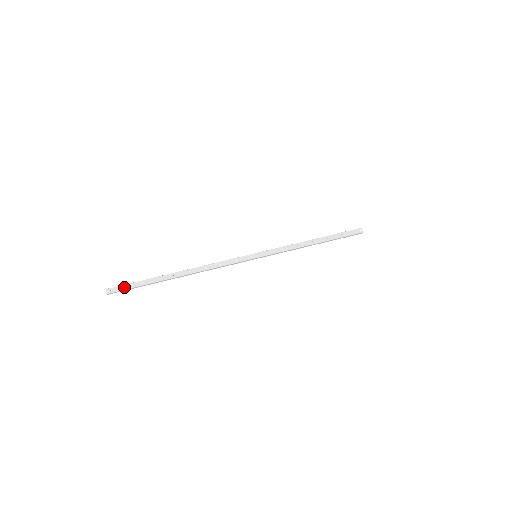
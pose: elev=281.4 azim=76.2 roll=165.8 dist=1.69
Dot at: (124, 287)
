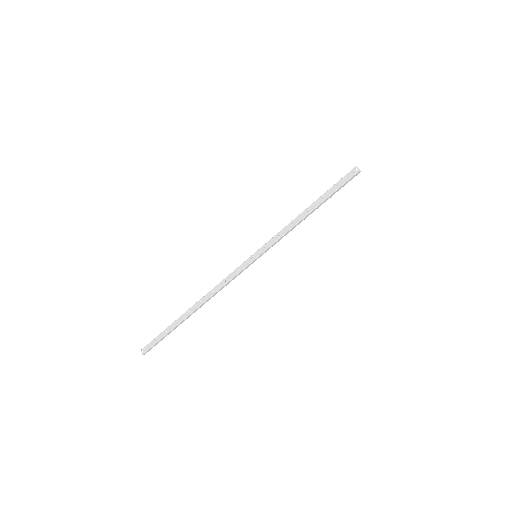
Dot at: (154, 342)
